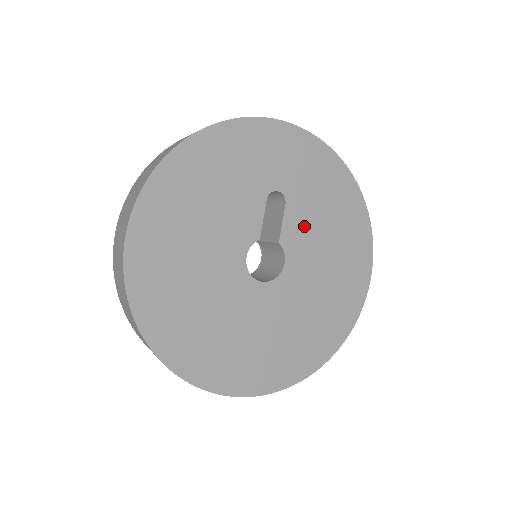
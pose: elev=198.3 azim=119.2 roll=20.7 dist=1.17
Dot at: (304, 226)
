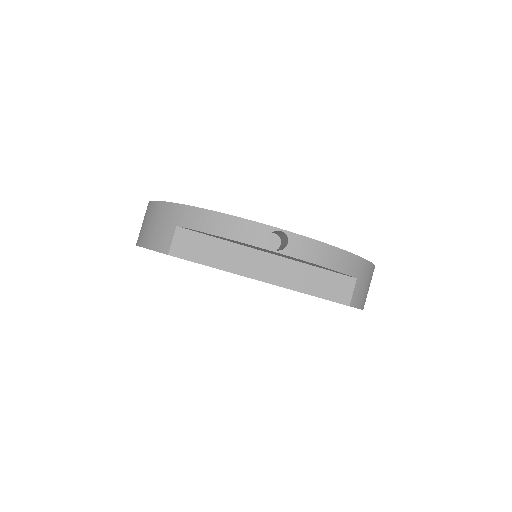
Dot at: occluded
